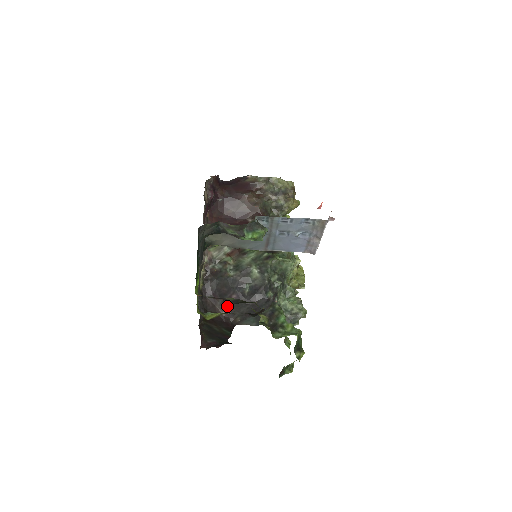
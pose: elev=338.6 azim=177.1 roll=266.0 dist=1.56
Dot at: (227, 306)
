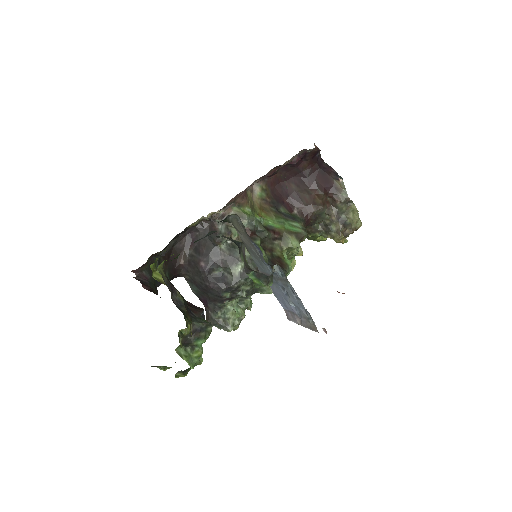
Dot at: (191, 261)
